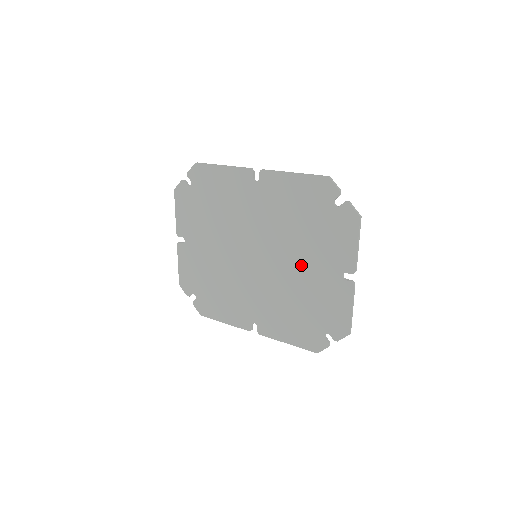
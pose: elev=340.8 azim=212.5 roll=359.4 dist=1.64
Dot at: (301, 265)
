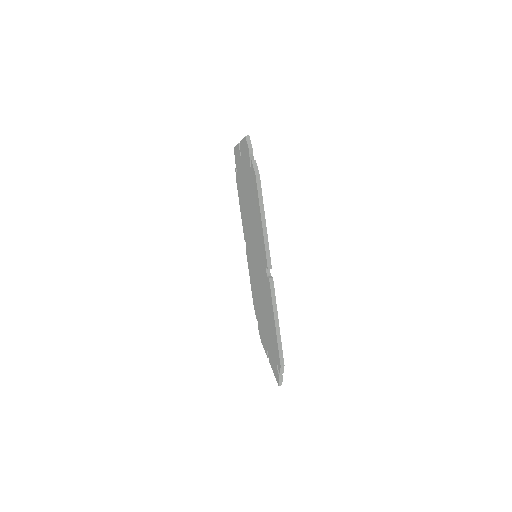
Dot at: occluded
